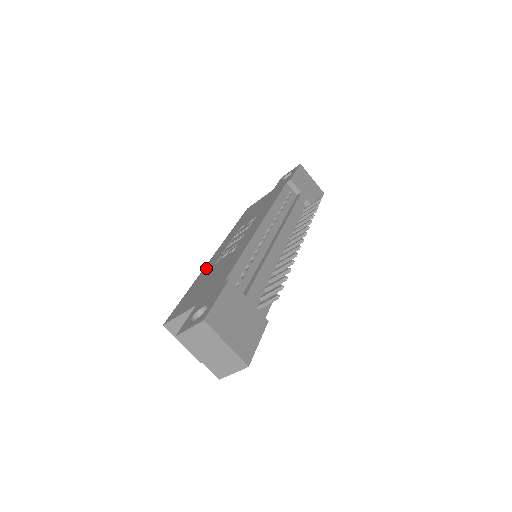
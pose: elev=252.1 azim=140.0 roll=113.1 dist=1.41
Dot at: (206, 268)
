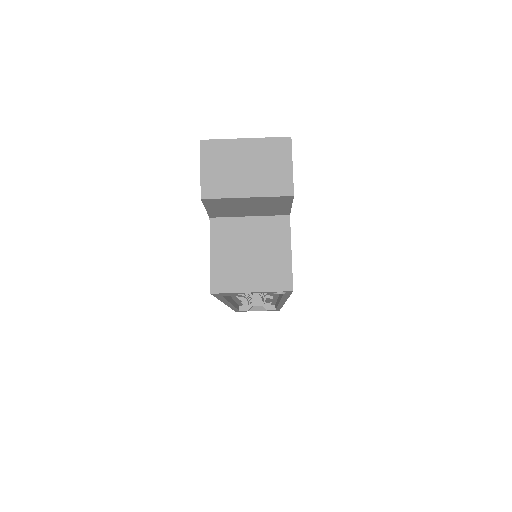
Dot at: occluded
